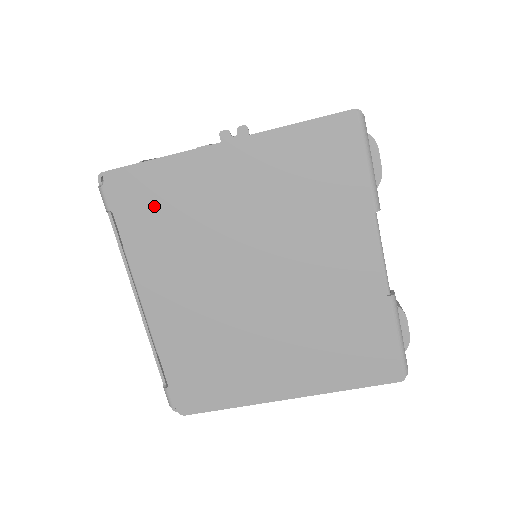
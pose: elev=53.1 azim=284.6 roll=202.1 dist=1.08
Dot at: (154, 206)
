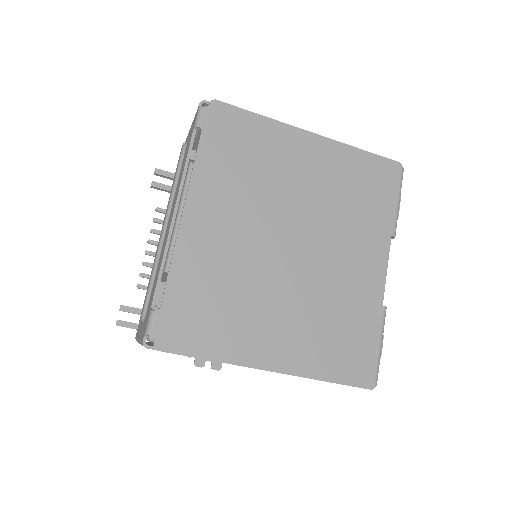
Dot at: (239, 145)
